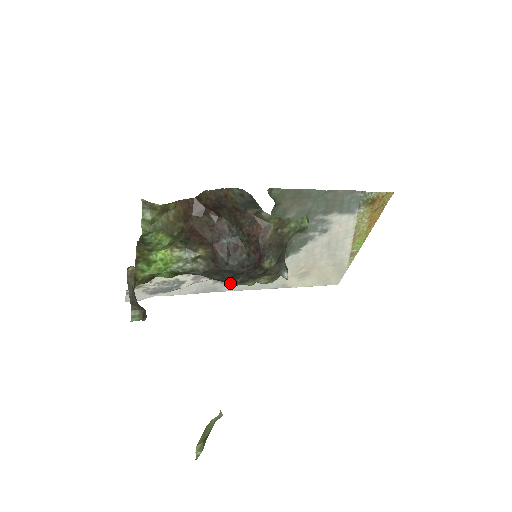
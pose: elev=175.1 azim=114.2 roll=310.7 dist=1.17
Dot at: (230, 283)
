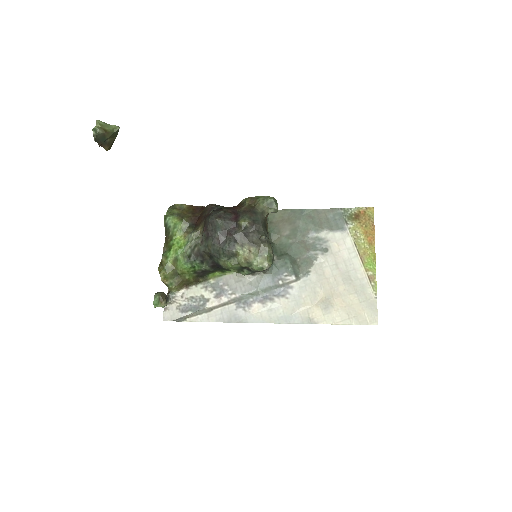
Dot at: (226, 260)
